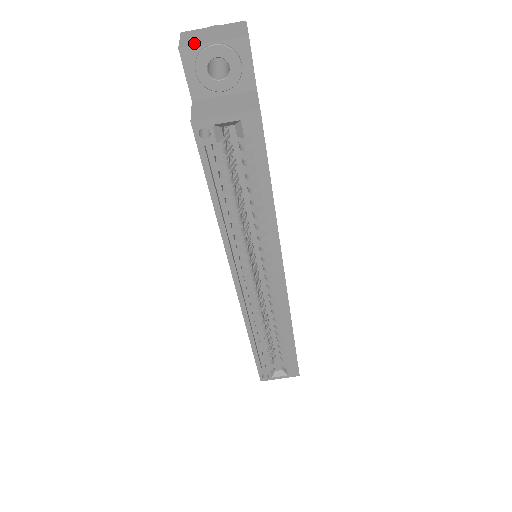
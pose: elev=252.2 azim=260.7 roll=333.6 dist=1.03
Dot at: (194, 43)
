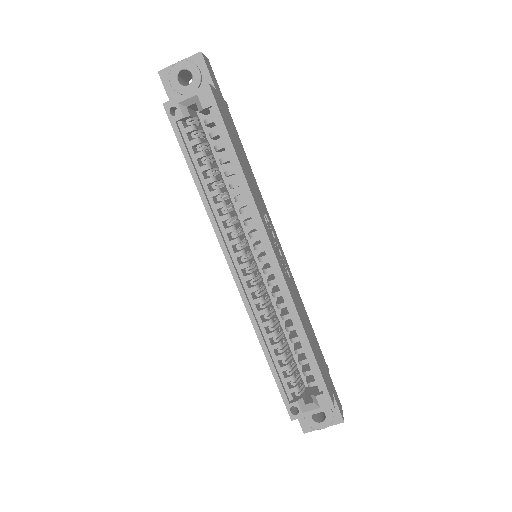
Dot at: (168, 68)
